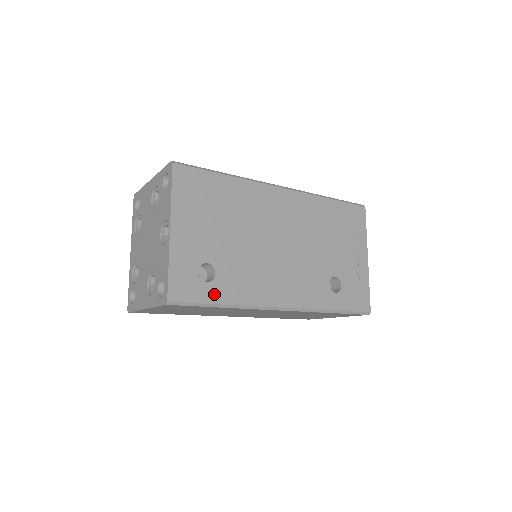
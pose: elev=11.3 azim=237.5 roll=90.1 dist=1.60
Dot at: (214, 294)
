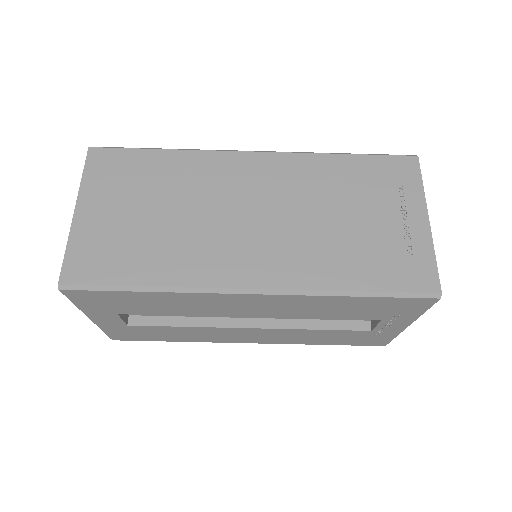
Dot at: occluded
